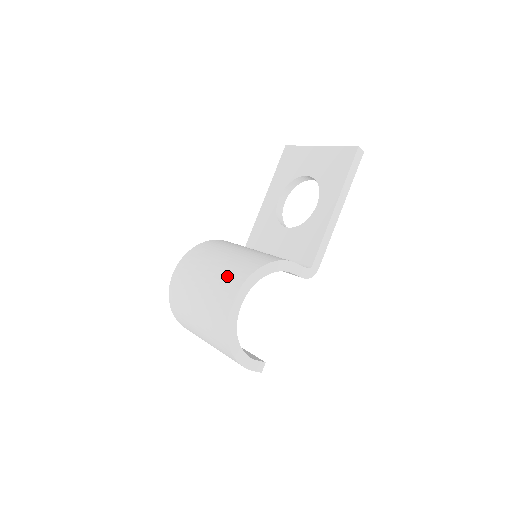
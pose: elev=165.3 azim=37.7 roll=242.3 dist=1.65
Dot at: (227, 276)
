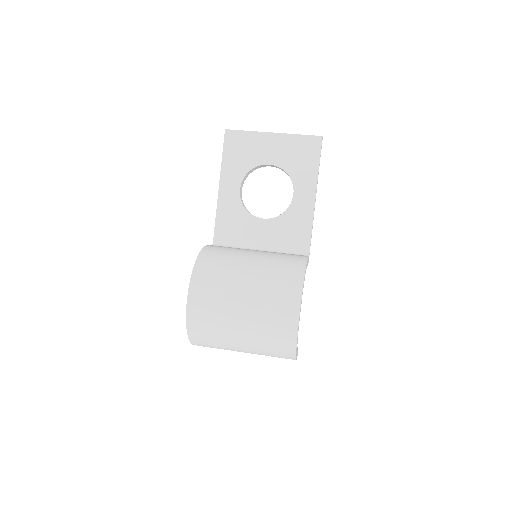
Dot at: (276, 291)
